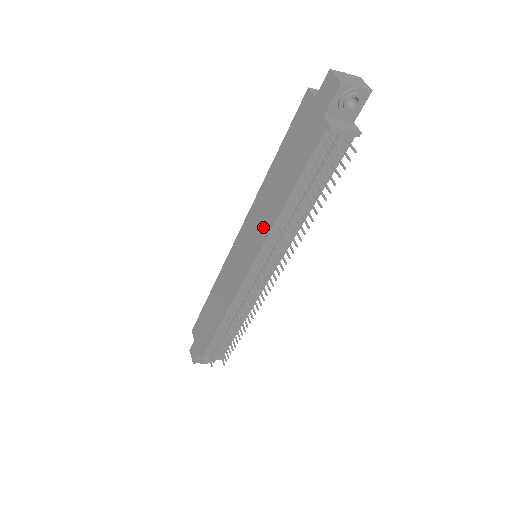
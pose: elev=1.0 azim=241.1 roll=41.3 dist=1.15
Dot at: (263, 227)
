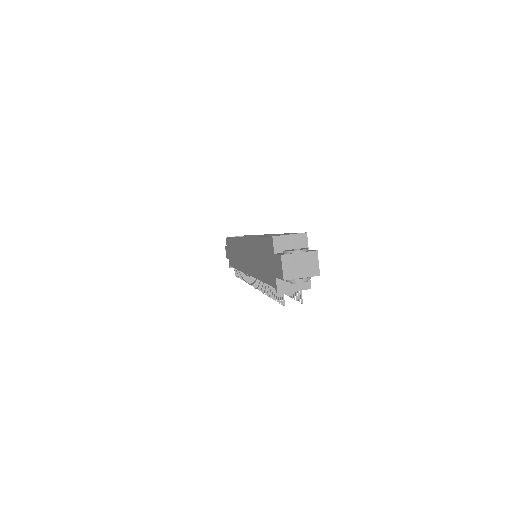
Dot at: (251, 266)
